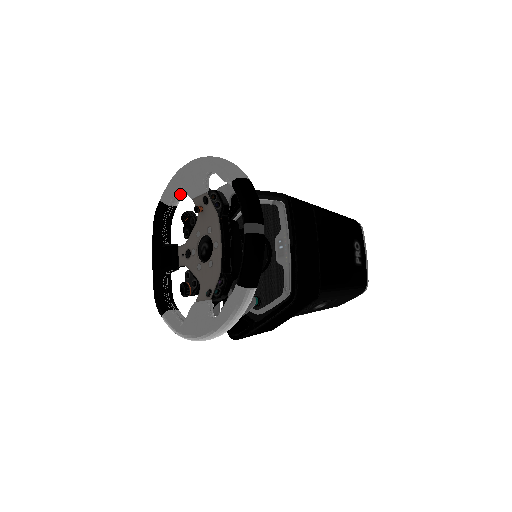
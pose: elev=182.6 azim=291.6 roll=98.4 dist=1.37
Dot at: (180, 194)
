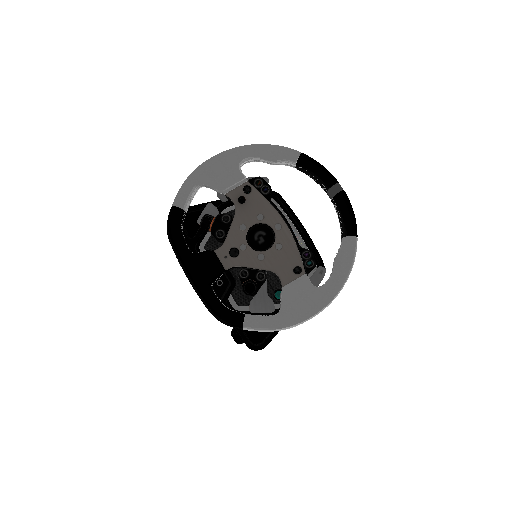
Dot at: (193, 197)
